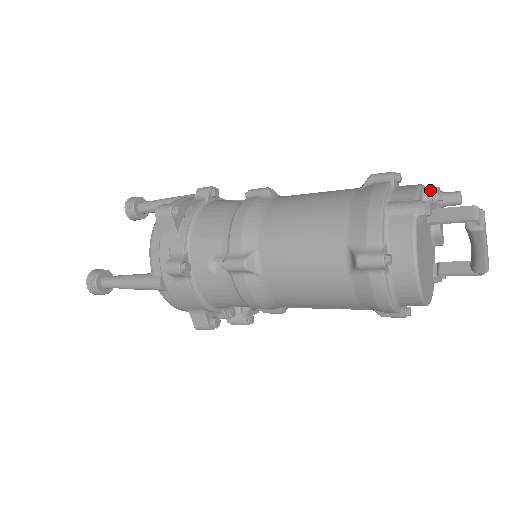
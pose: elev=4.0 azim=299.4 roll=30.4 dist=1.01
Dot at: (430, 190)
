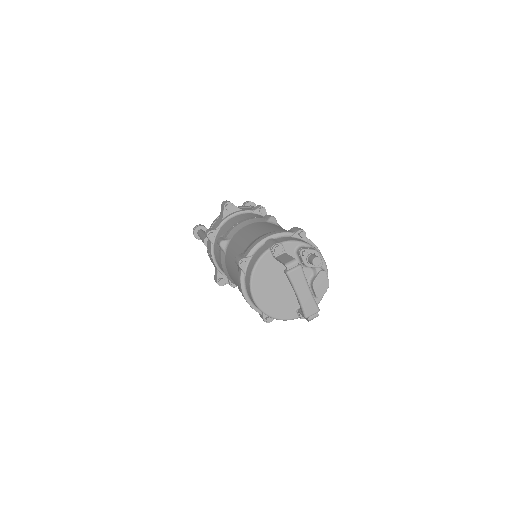
Dot at: (305, 247)
